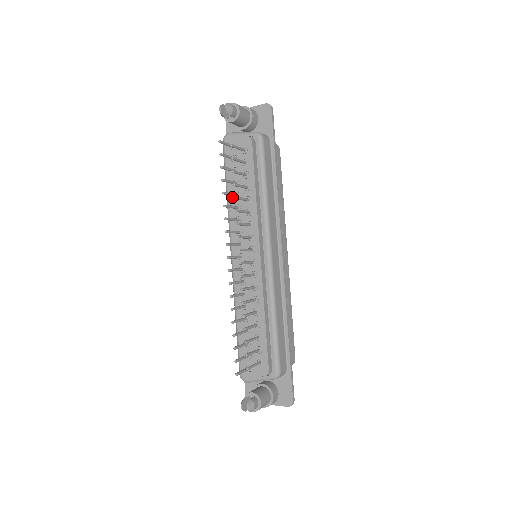
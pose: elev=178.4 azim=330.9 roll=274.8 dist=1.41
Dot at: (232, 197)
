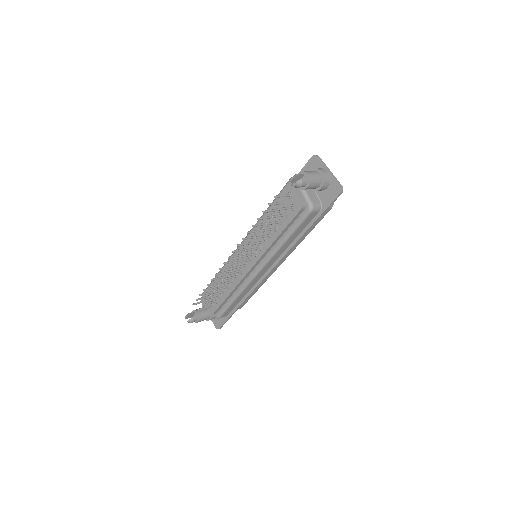
Dot at: (264, 221)
